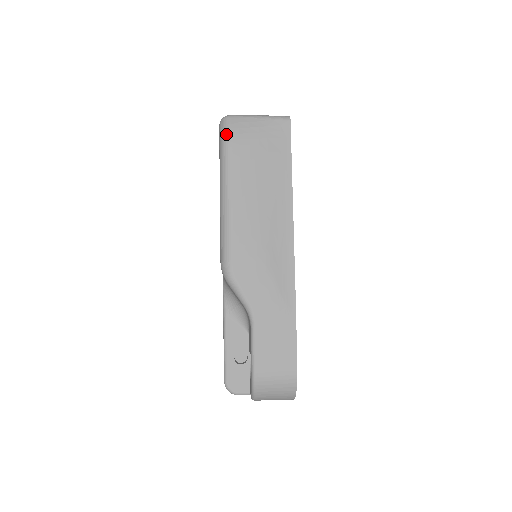
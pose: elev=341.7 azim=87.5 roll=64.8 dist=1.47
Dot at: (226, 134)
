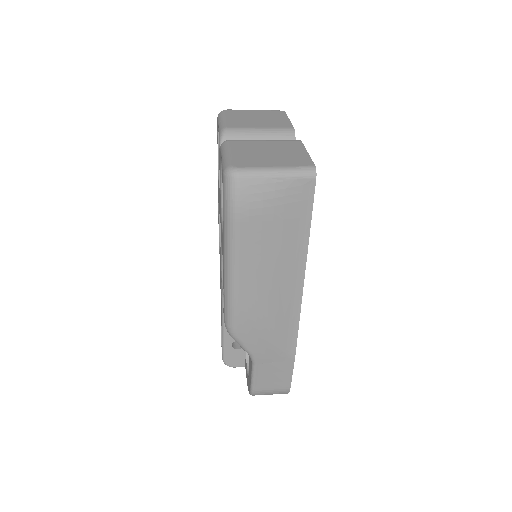
Dot at: (233, 202)
